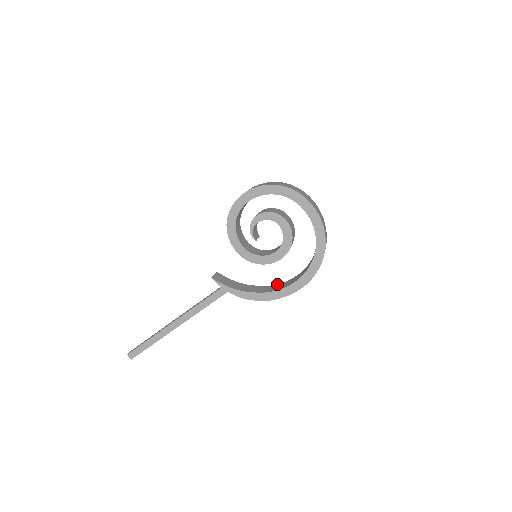
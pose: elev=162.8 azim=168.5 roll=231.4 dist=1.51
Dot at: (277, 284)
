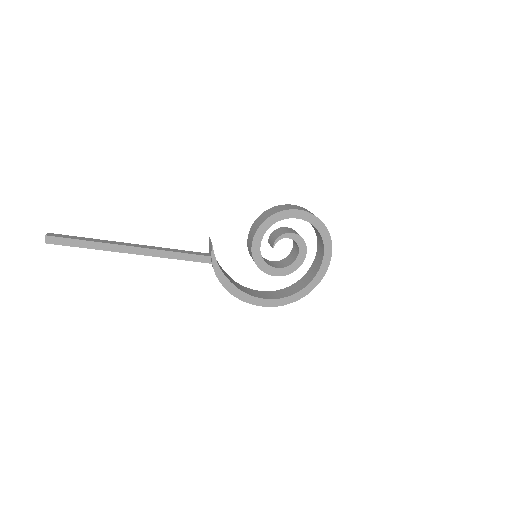
Dot at: occluded
